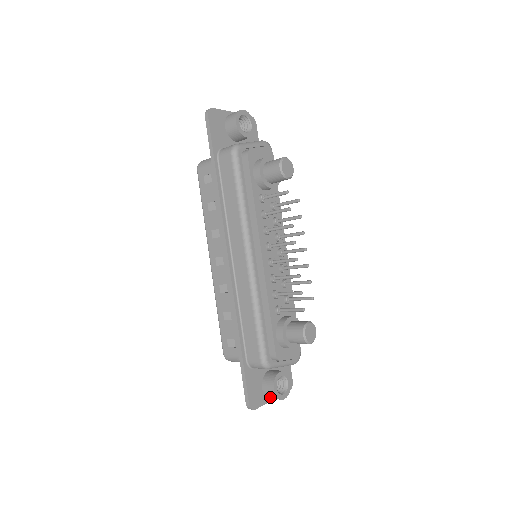
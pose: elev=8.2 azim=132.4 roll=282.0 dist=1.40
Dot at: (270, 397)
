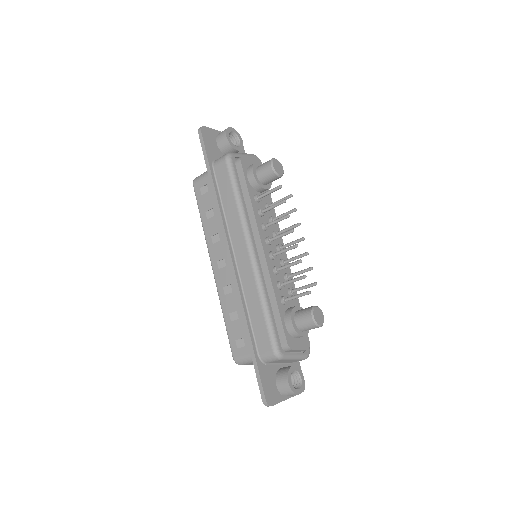
Dot at: (285, 393)
